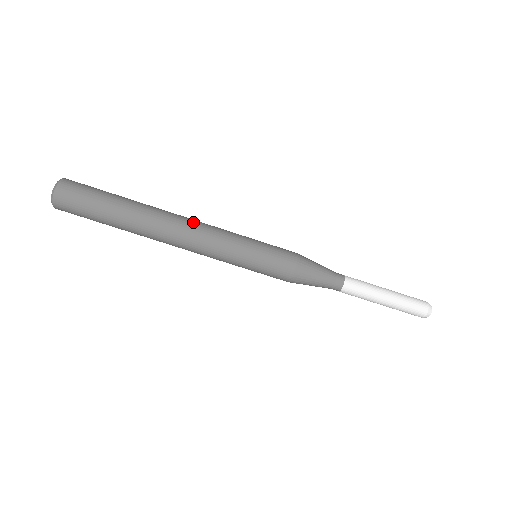
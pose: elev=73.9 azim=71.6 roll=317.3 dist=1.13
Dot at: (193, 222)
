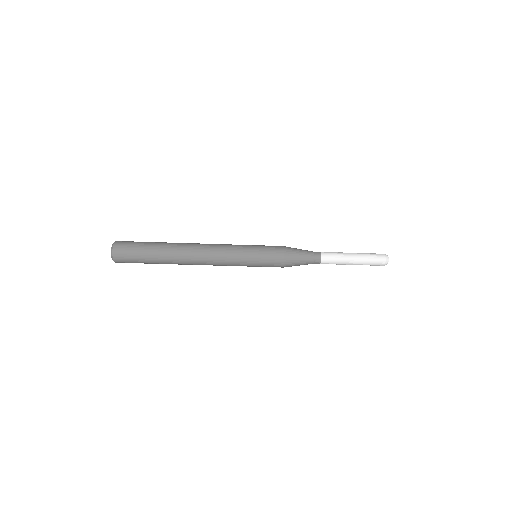
Dot at: (207, 245)
